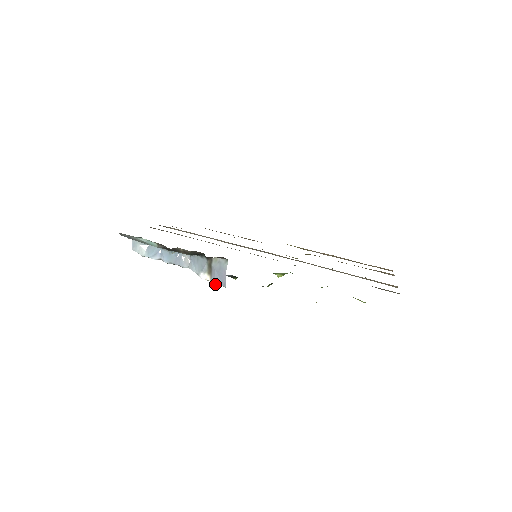
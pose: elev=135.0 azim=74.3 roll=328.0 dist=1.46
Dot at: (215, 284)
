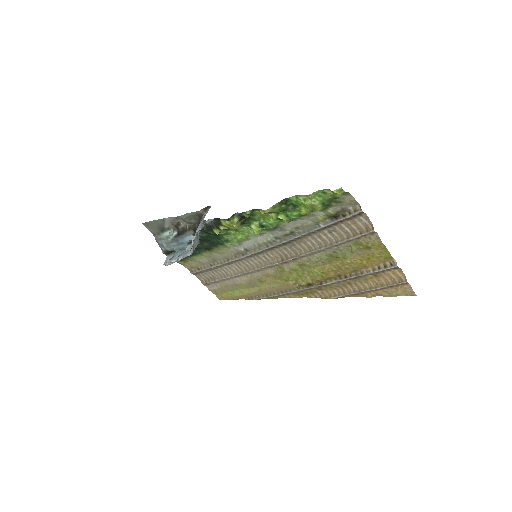
Dot at: (196, 231)
